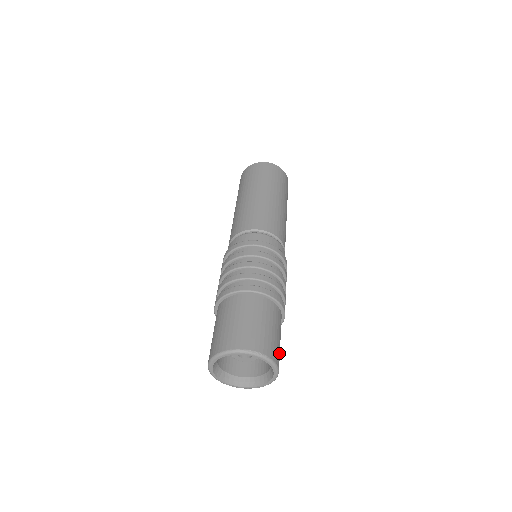
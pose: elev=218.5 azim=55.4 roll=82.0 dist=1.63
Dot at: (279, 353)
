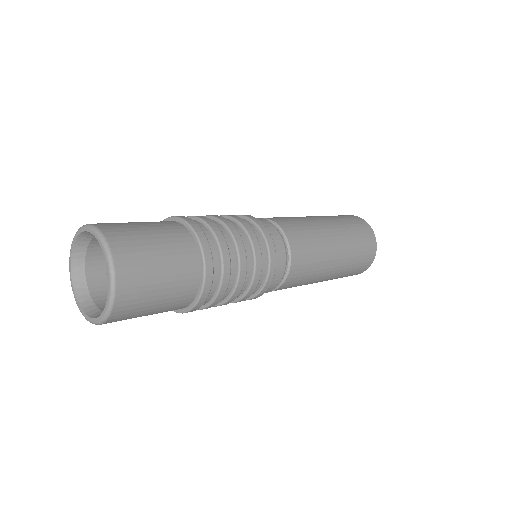
Dot at: (131, 238)
